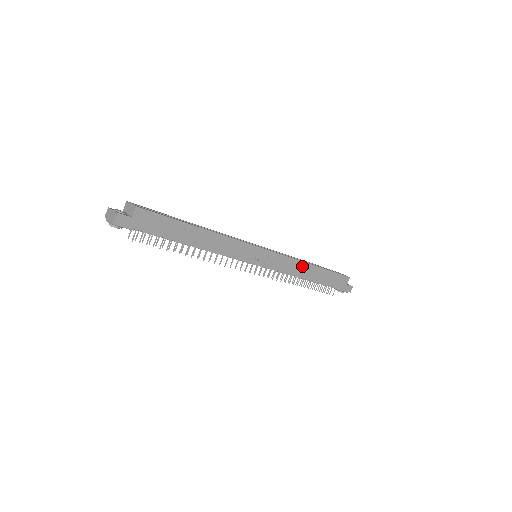
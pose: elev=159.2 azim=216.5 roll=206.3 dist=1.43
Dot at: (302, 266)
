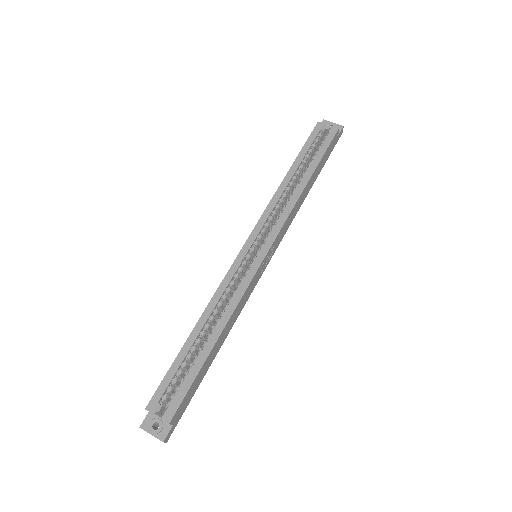
Dot at: (298, 203)
